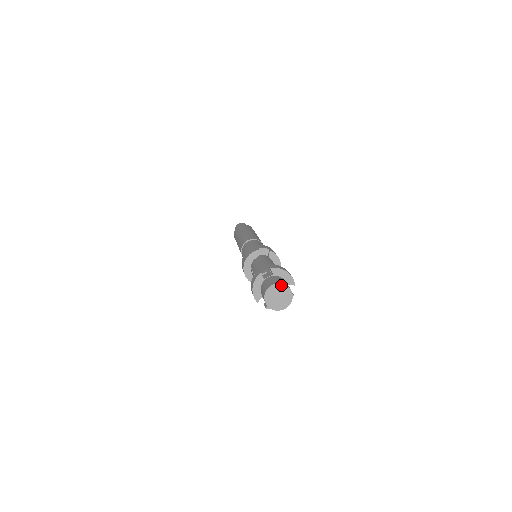
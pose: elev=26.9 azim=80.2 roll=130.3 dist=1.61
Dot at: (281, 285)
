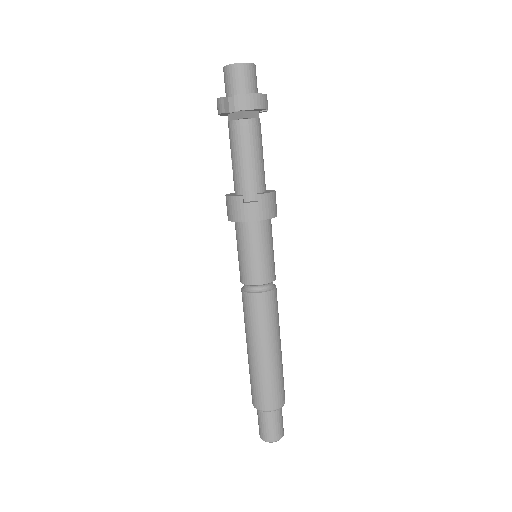
Dot at: occluded
